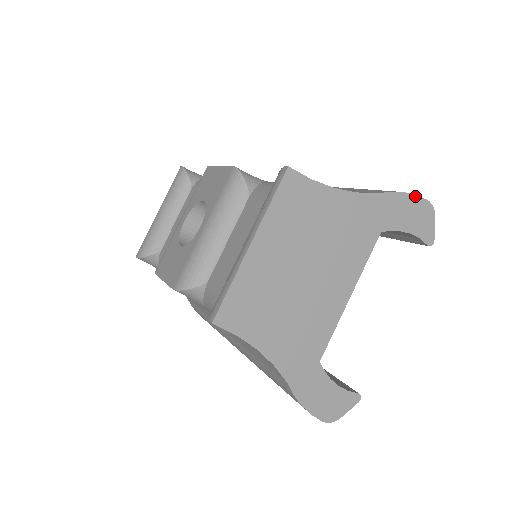
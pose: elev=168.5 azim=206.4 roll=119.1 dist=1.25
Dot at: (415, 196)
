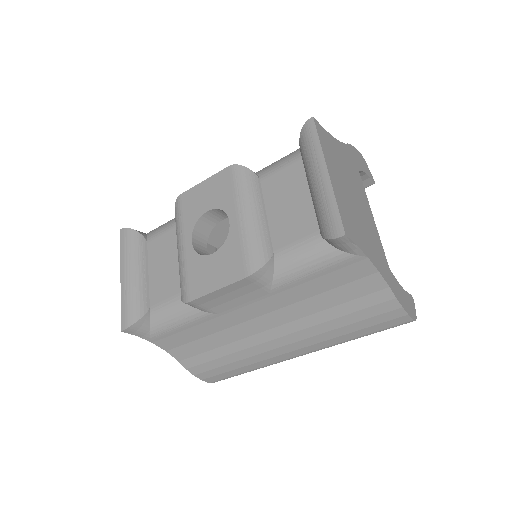
Dot at: (355, 148)
